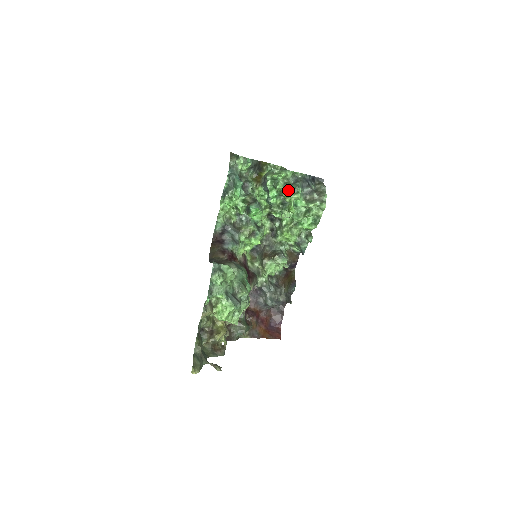
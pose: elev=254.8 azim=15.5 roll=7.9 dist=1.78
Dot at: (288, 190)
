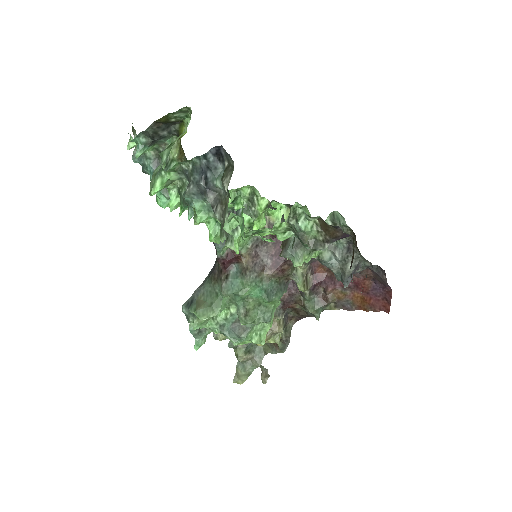
Dot at: occluded
